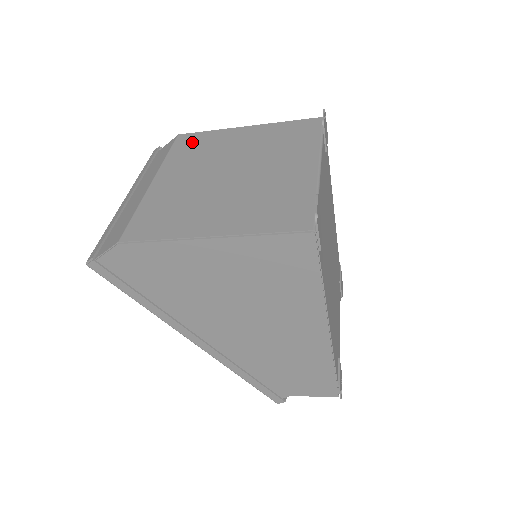
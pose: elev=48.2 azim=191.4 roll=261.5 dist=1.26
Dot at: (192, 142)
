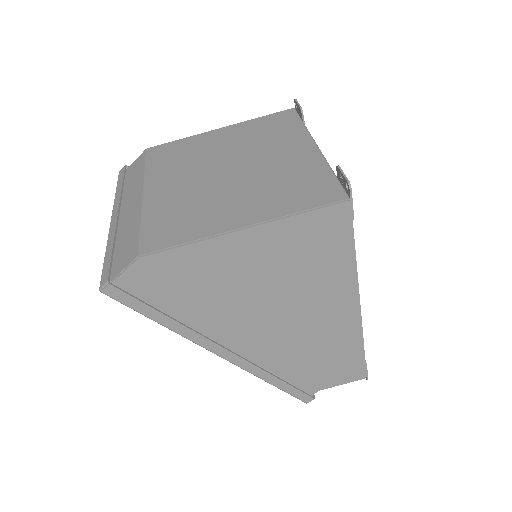
Dot at: (167, 152)
